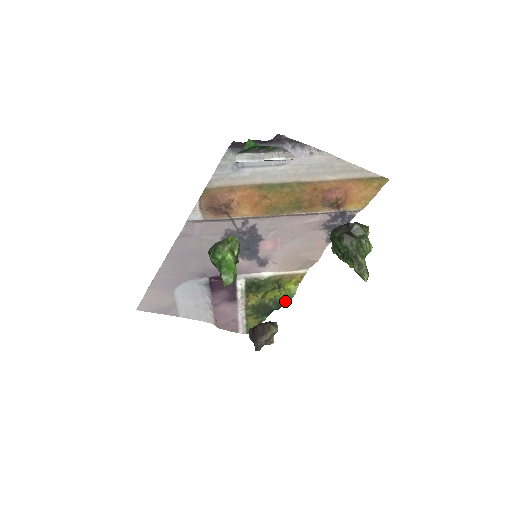
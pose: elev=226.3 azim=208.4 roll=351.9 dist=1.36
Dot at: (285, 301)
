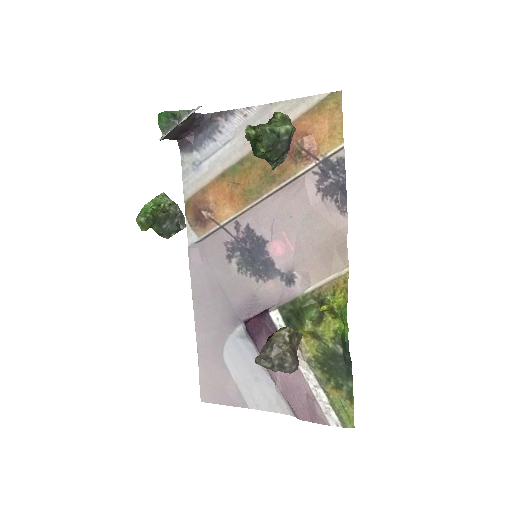
Dot at: (346, 331)
